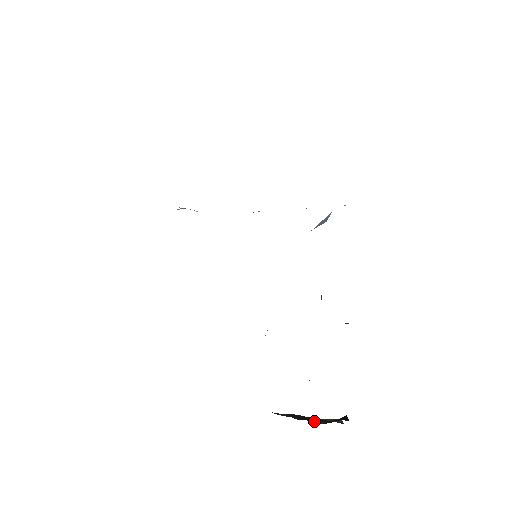
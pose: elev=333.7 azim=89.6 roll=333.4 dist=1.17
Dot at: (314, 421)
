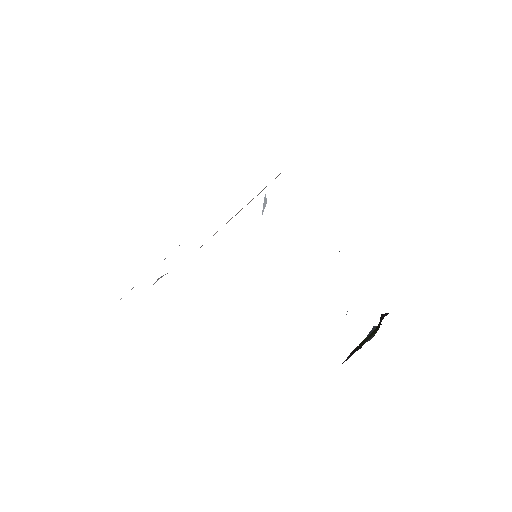
Dot at: (370, 338)
